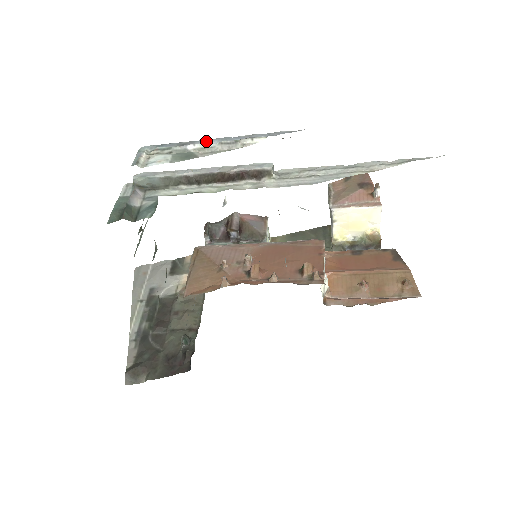
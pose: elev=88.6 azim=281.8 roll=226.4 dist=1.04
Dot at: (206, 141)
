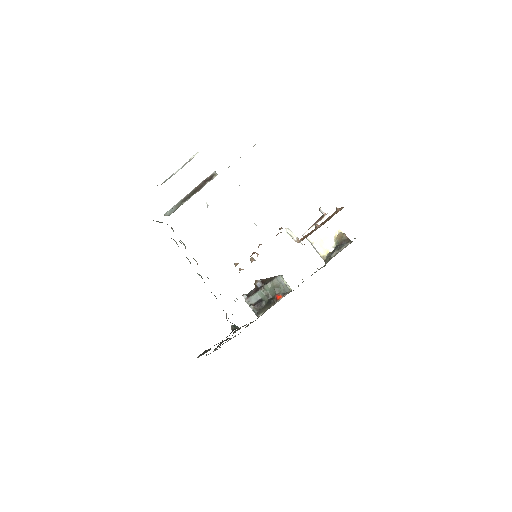
Dot at: occluded
